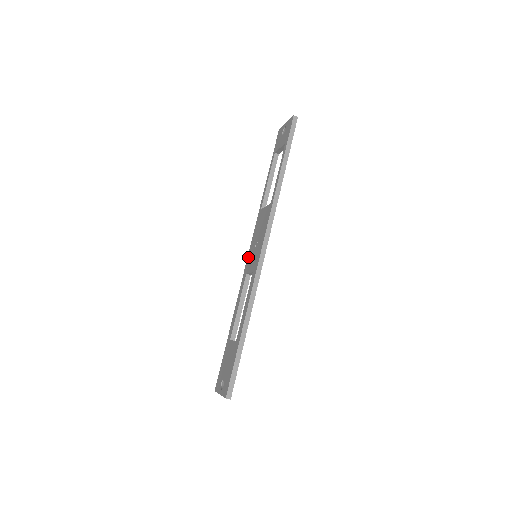
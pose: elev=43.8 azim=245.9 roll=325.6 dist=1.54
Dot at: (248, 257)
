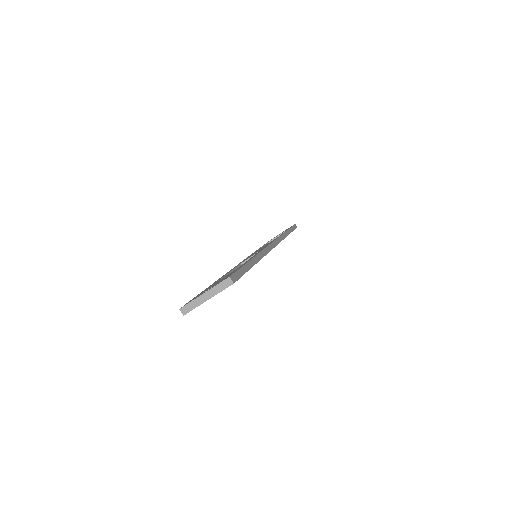
Dot at: occluded
